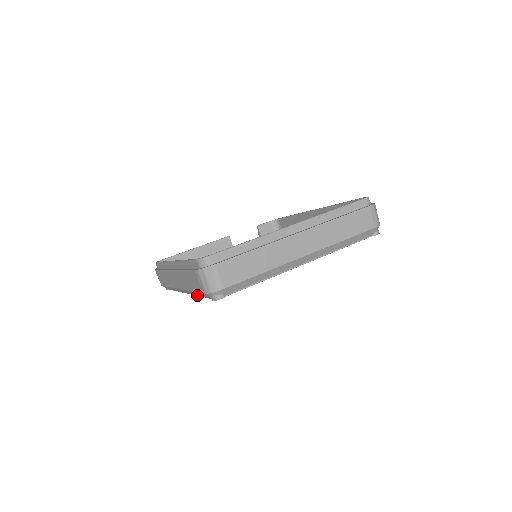
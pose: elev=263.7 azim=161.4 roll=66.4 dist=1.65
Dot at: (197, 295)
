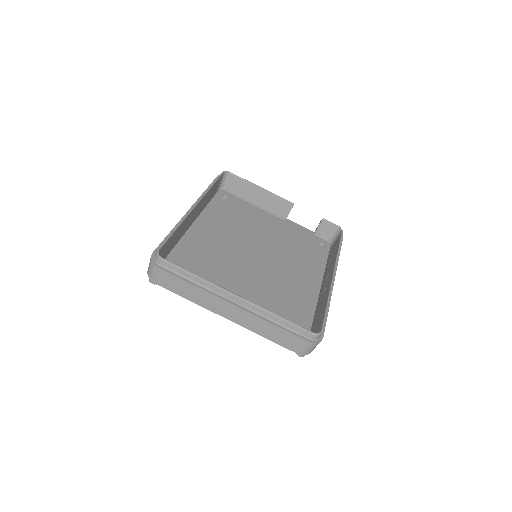
Dot at: occluded
